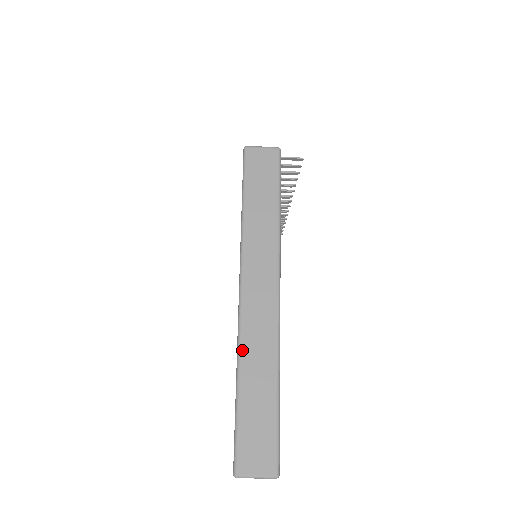
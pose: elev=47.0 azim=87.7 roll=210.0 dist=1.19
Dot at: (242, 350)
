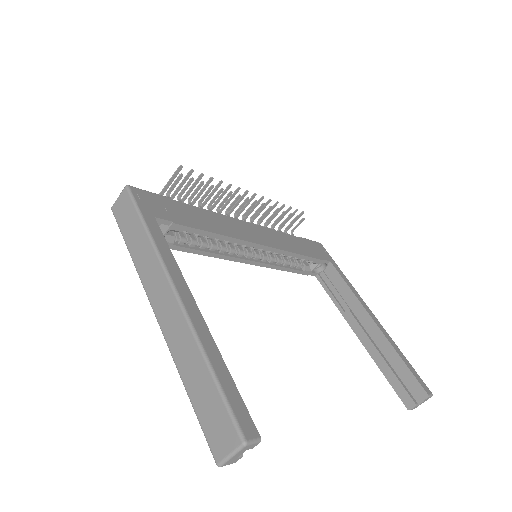
Dot at: (173, 356)
